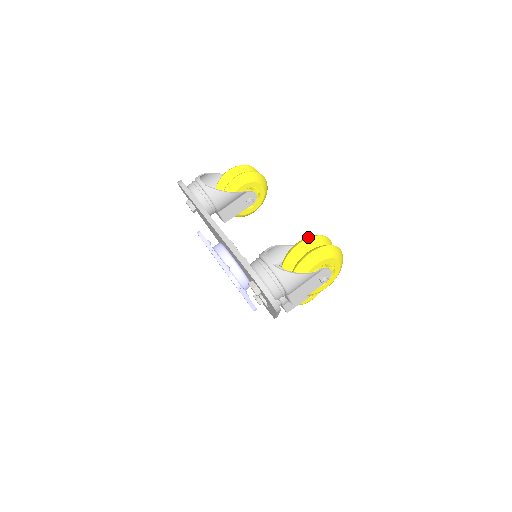
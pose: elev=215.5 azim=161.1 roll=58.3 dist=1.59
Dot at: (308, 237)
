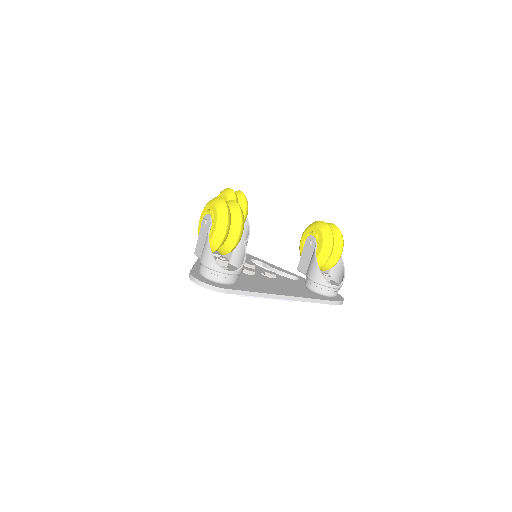
Dot at: (331, 244)
